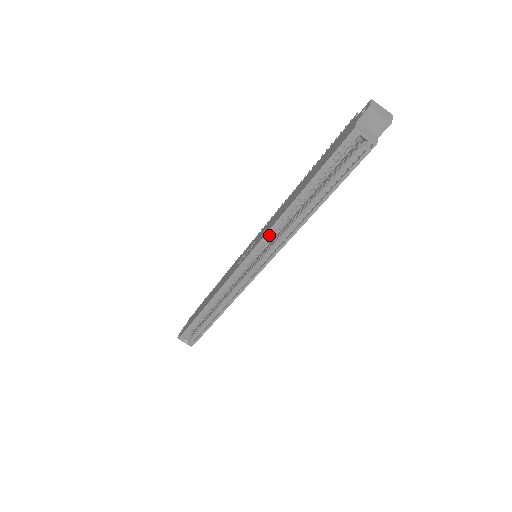
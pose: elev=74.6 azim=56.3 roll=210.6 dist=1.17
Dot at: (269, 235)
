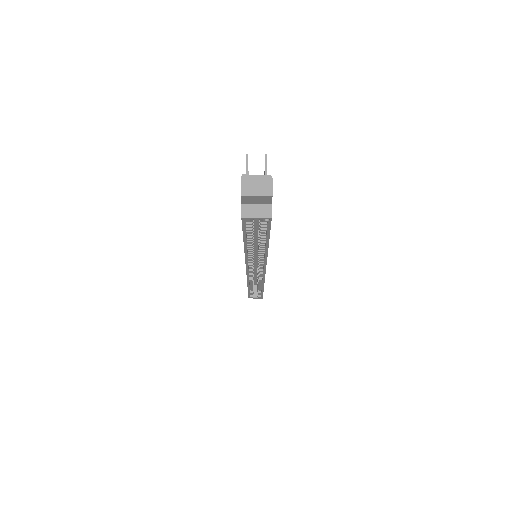
Dot at: (249, 260)
